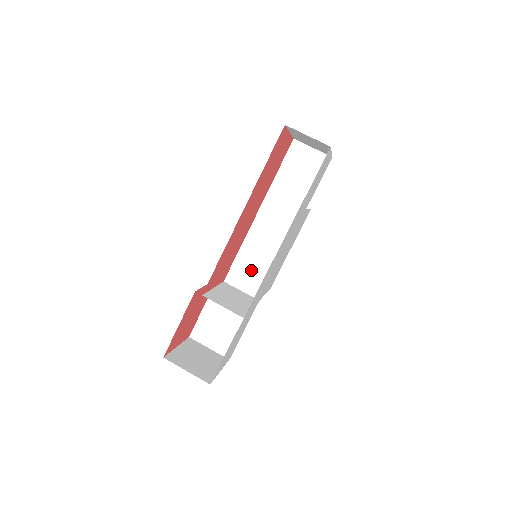
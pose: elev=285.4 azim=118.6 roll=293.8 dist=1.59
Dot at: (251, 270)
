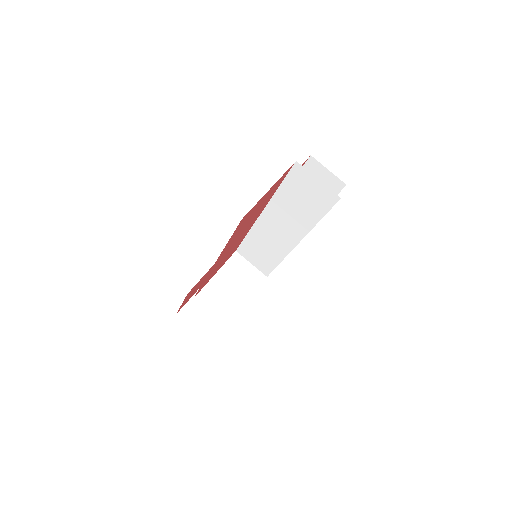
Dot at: (258, 254)
